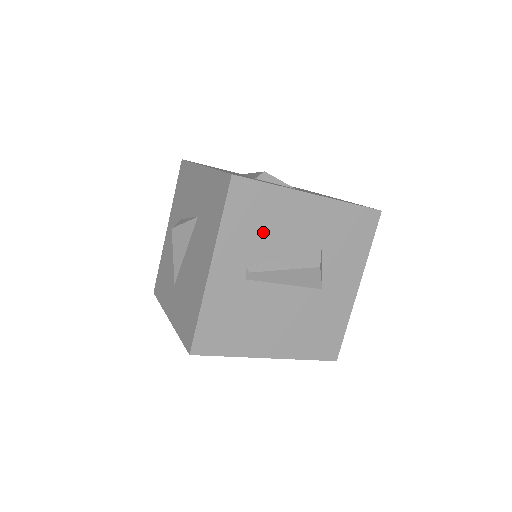
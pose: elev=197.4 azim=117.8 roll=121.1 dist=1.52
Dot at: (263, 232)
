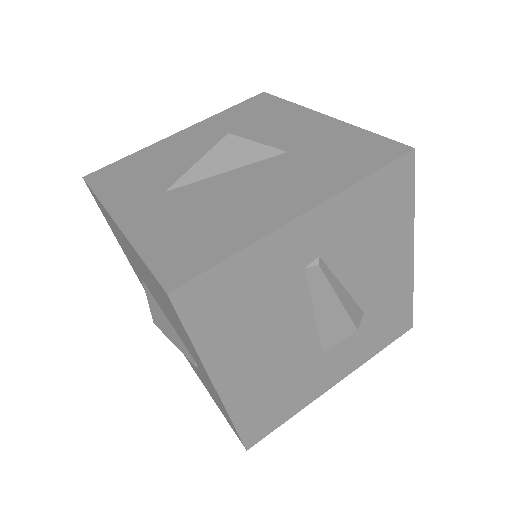
Dot at: (364, 238)
